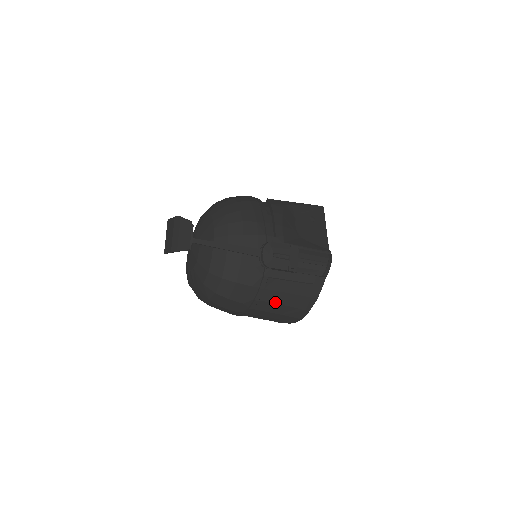
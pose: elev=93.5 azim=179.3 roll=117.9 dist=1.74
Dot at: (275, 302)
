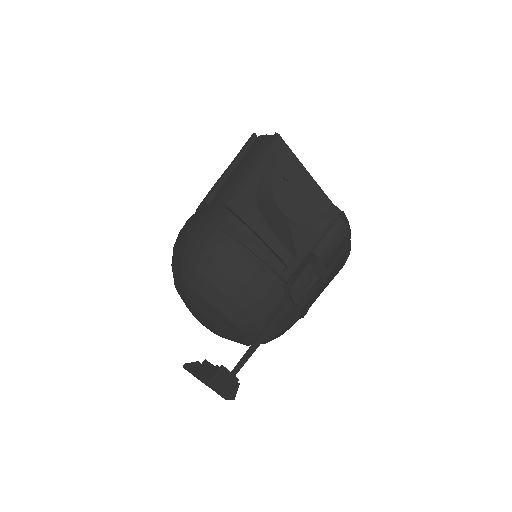
Dot at: (318, 296)
